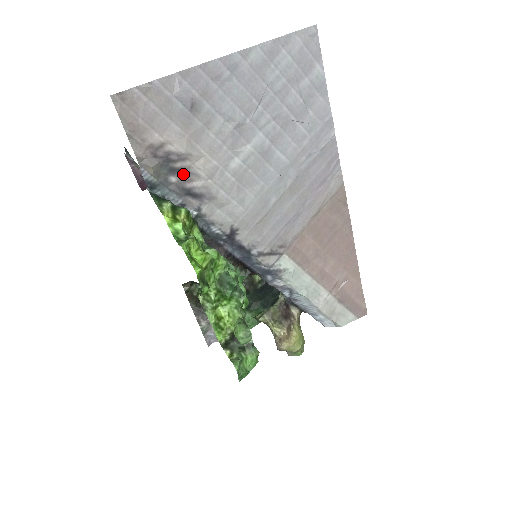
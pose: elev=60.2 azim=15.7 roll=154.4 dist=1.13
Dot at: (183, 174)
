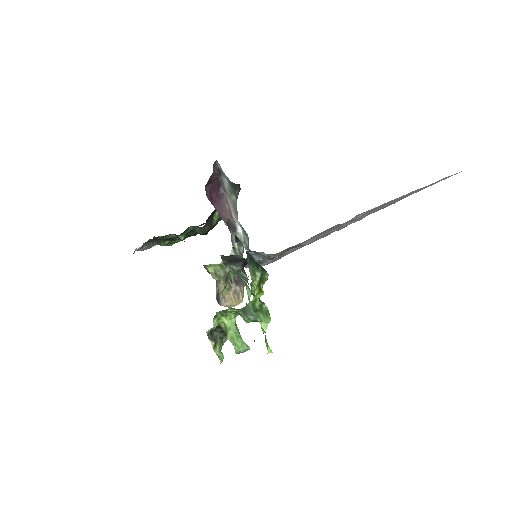
Dot at: occluded
